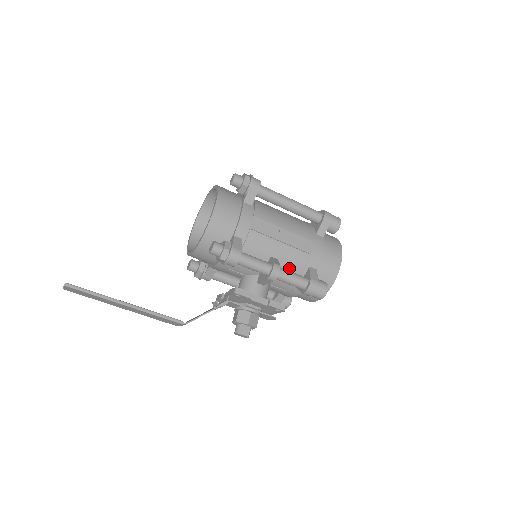
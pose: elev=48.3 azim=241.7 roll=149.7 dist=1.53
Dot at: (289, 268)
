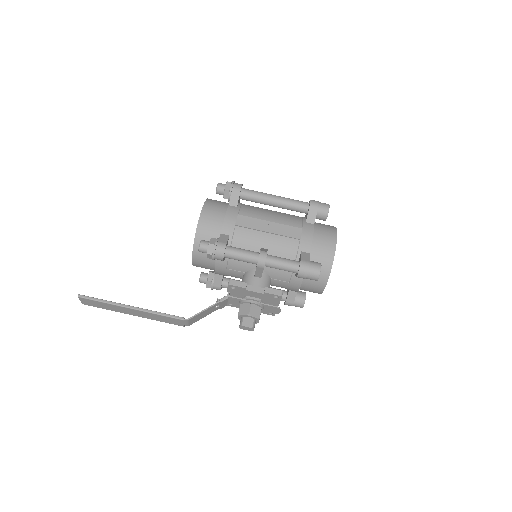
Dot at: (281, 256)
